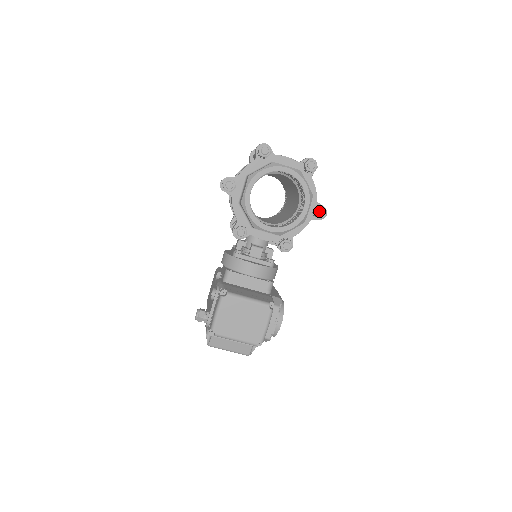
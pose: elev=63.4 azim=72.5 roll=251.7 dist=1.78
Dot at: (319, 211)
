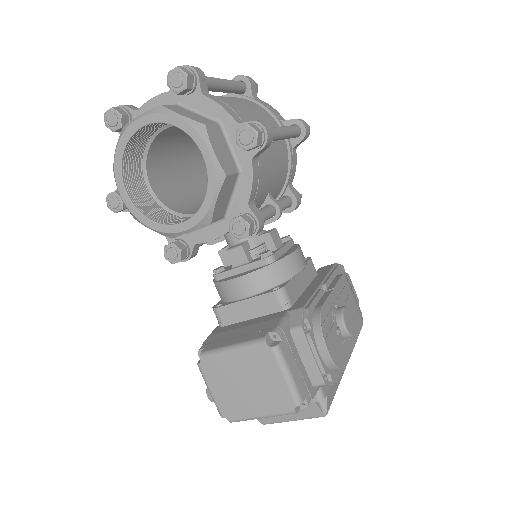
Dot at: (240, 138)
